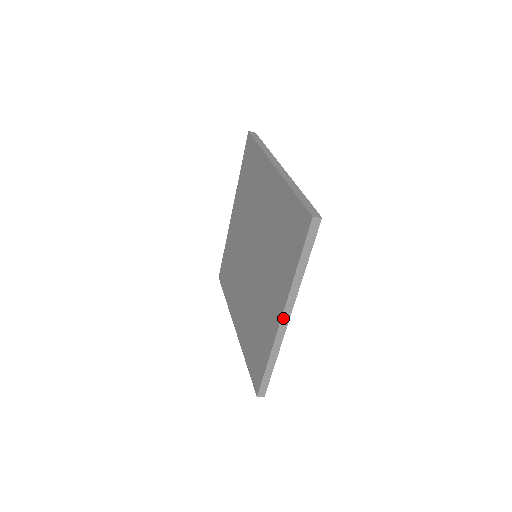
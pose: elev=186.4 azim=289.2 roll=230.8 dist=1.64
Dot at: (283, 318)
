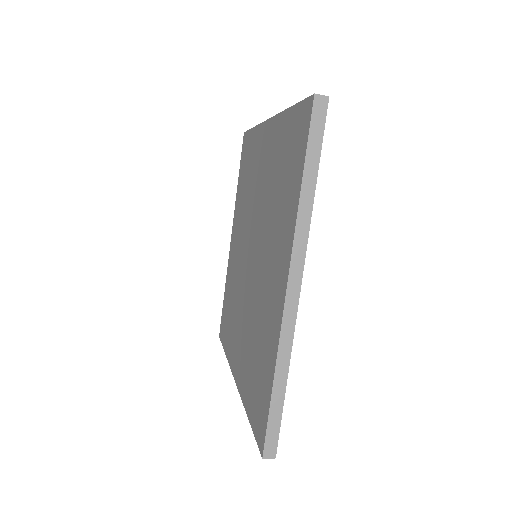
Dot at: (290, 286)
